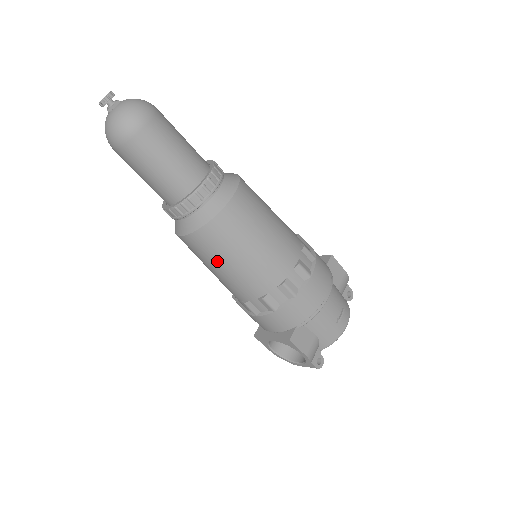
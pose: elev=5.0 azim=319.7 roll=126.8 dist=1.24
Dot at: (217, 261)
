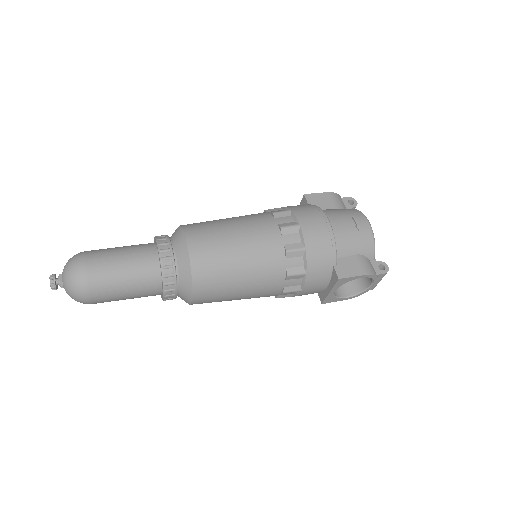
Dot at: (230, 290)
